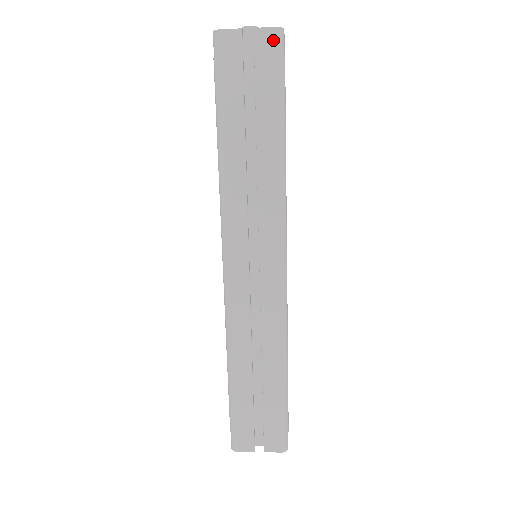
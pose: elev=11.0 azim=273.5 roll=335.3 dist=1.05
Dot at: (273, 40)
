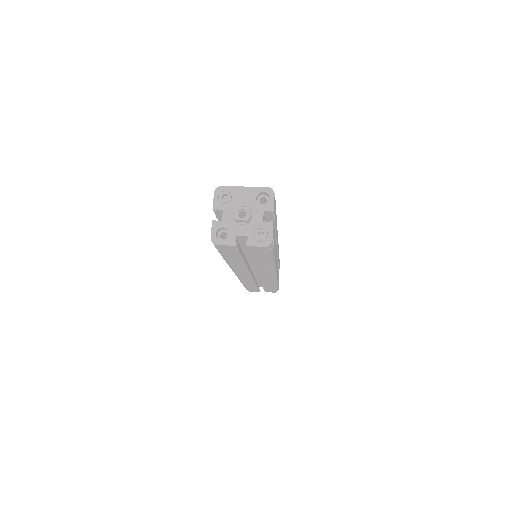
Dot at: (263, 249)
